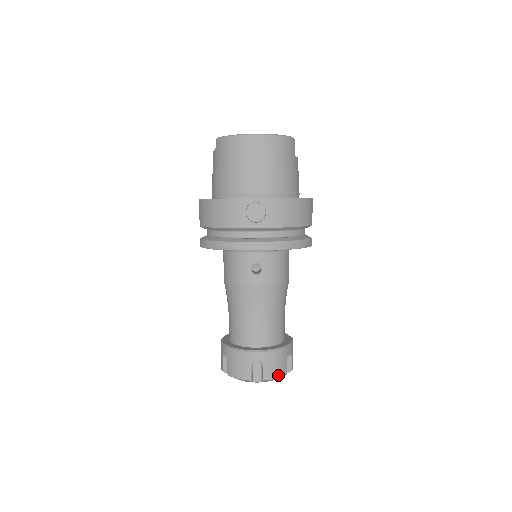
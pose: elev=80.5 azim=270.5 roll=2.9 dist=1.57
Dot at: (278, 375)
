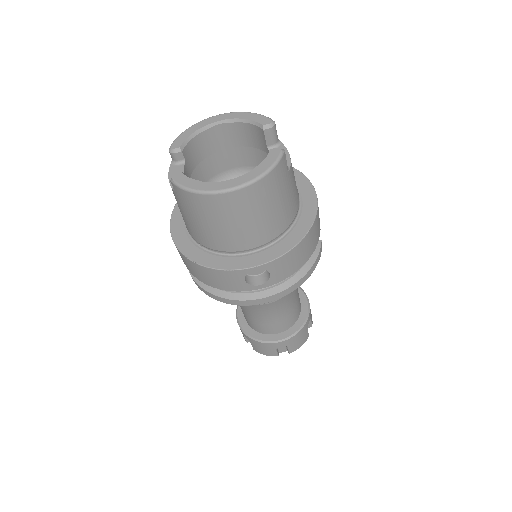
Dot at: (302, 344)
